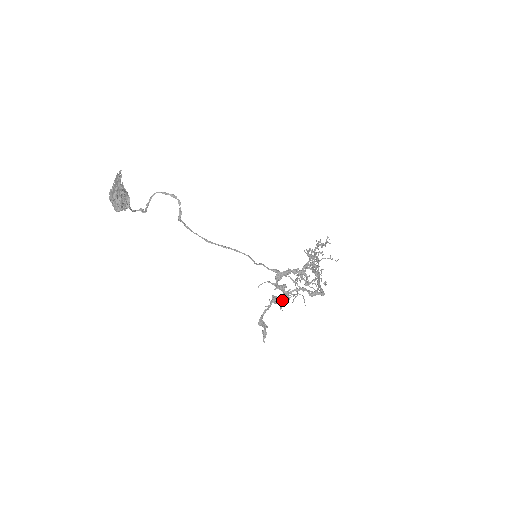
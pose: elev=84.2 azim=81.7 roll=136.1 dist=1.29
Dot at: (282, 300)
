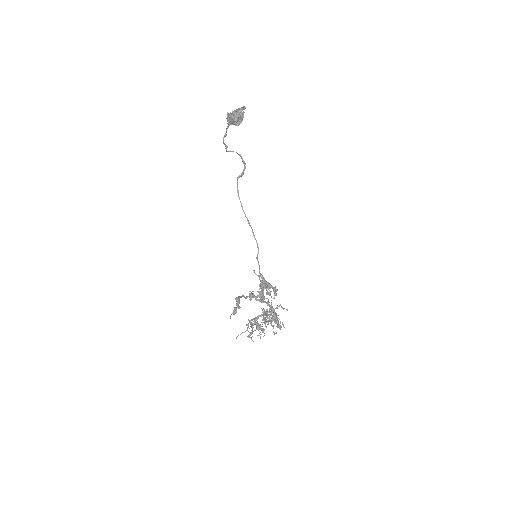
Dot at: (262, 295)
